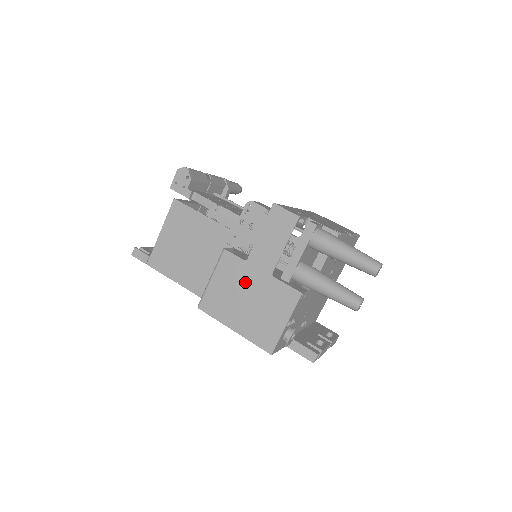
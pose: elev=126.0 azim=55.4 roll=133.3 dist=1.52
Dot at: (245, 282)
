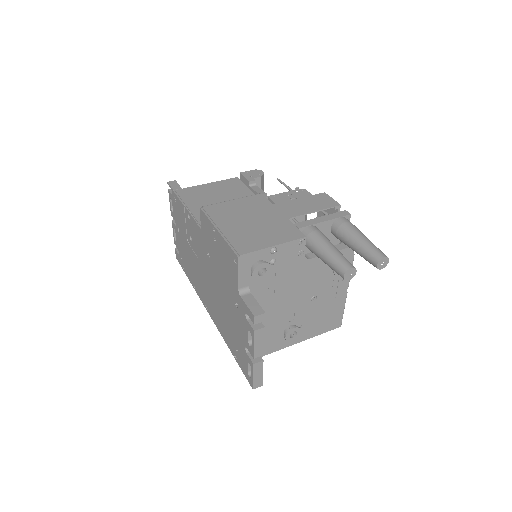
Dot at: (260, 212)
